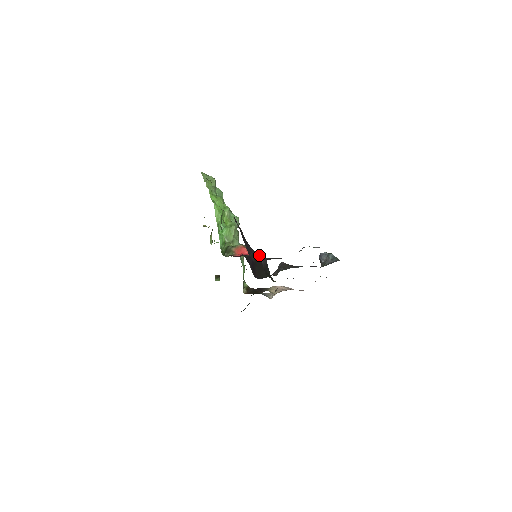
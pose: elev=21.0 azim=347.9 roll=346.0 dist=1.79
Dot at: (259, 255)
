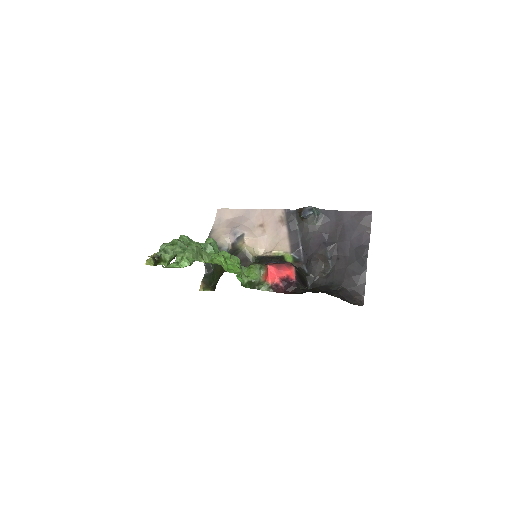
Dot at: (345, 292)
